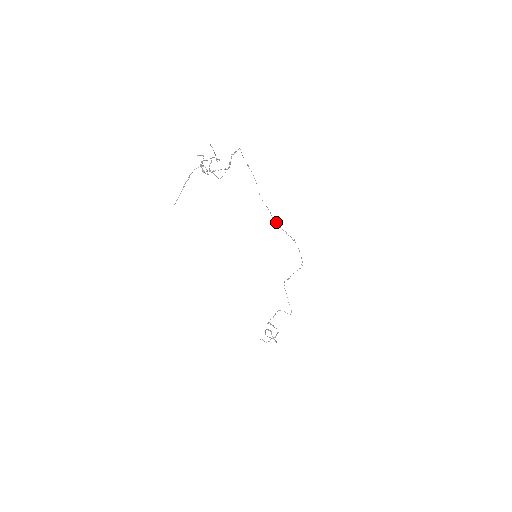
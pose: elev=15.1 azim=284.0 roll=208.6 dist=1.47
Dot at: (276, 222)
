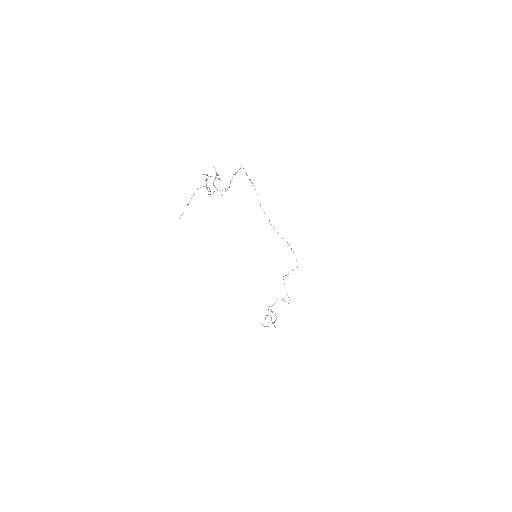
Dot at: occluded
